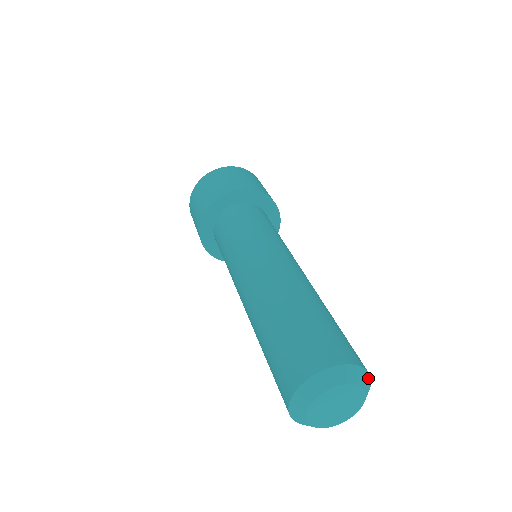
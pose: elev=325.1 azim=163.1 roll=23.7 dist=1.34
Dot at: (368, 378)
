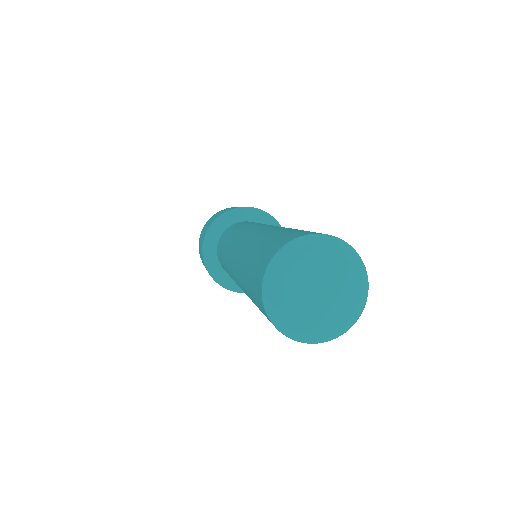
Dot at: (360, 262)
